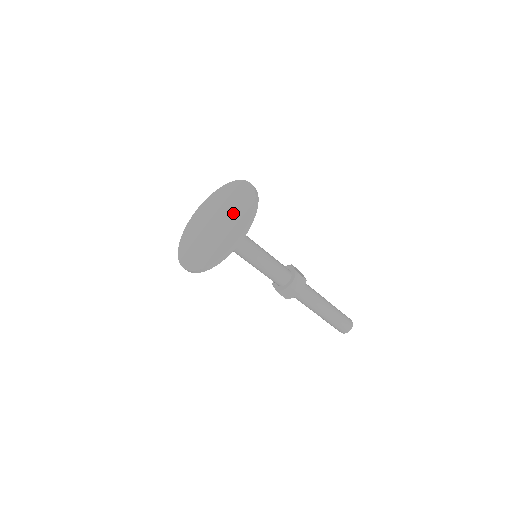
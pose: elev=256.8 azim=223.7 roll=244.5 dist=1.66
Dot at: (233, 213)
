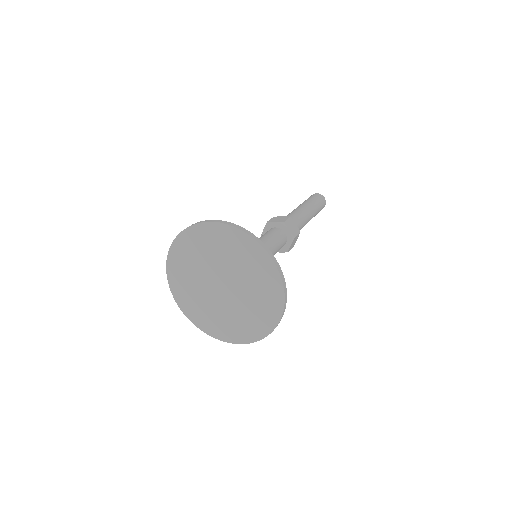
Dot at: (232, 261)
